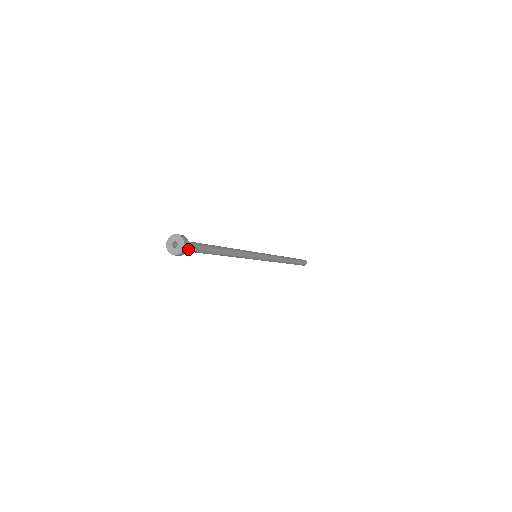
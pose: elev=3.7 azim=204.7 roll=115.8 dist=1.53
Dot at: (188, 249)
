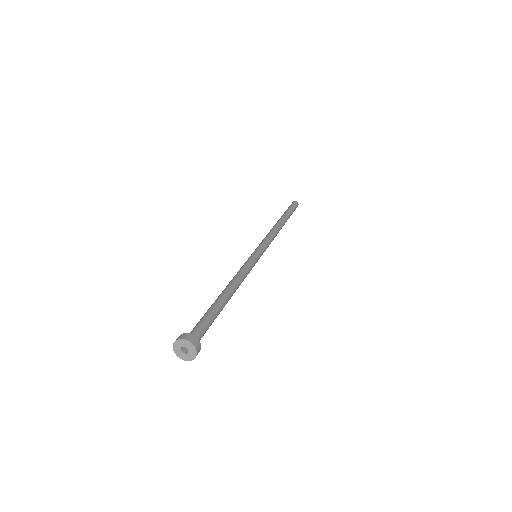
Dot at: occluded
